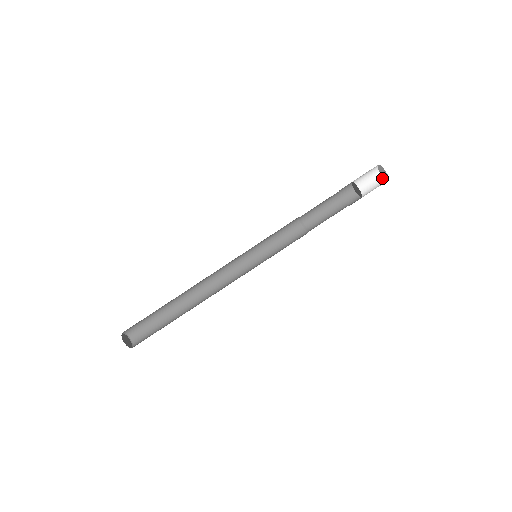
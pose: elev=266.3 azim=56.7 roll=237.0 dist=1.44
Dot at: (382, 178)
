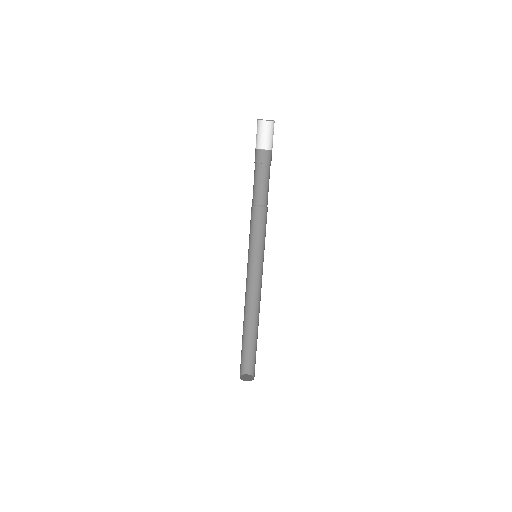
Dot at: (268, 122)
